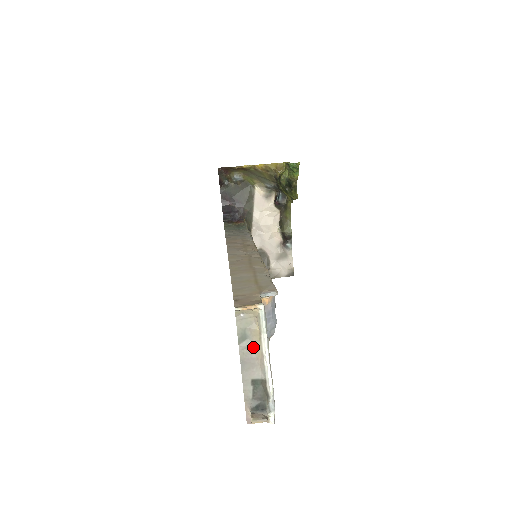
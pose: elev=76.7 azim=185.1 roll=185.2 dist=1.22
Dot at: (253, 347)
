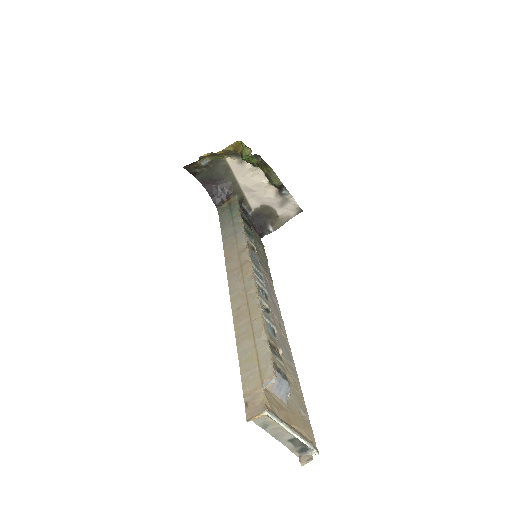
Dot at: (276, 428)
